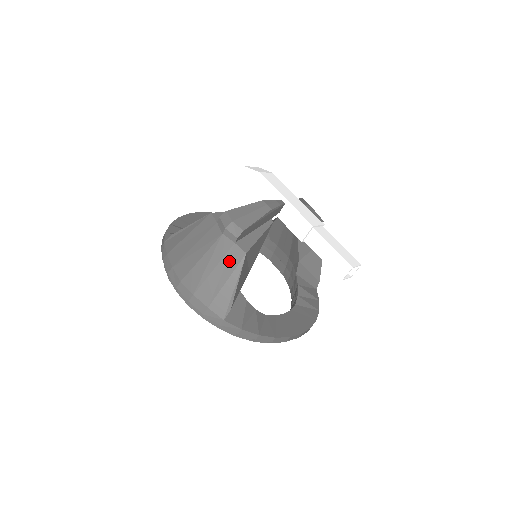
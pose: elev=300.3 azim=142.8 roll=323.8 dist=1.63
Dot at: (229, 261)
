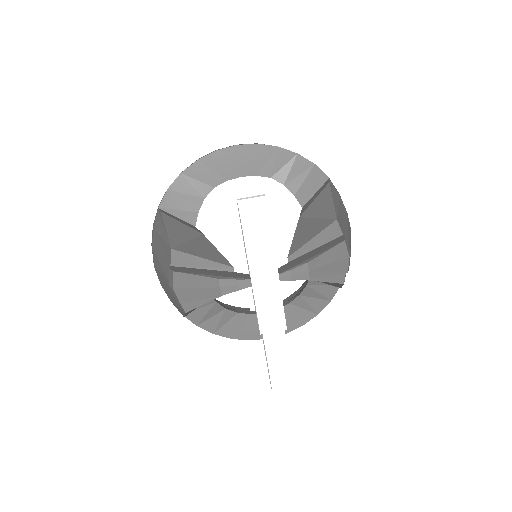
Dot at: (176, 301)
